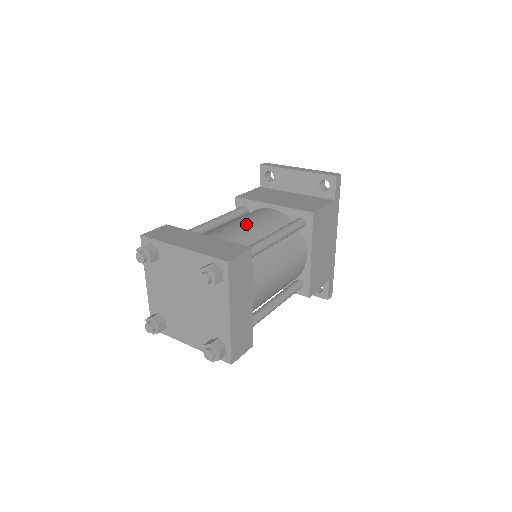
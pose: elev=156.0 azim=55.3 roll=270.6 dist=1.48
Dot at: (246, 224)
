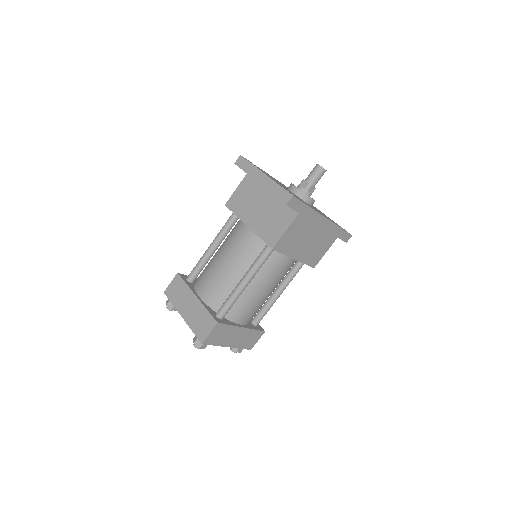
Dot at: (226, 265)
